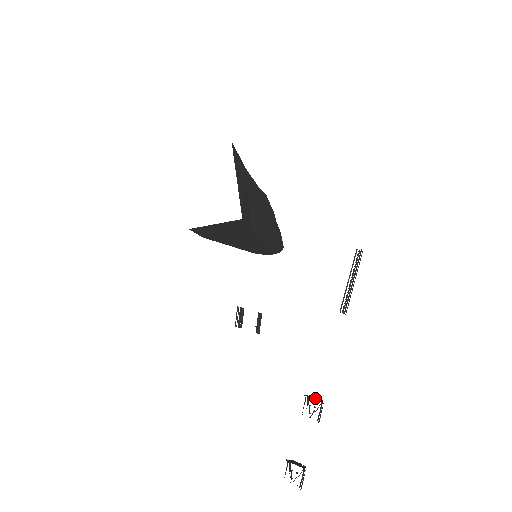
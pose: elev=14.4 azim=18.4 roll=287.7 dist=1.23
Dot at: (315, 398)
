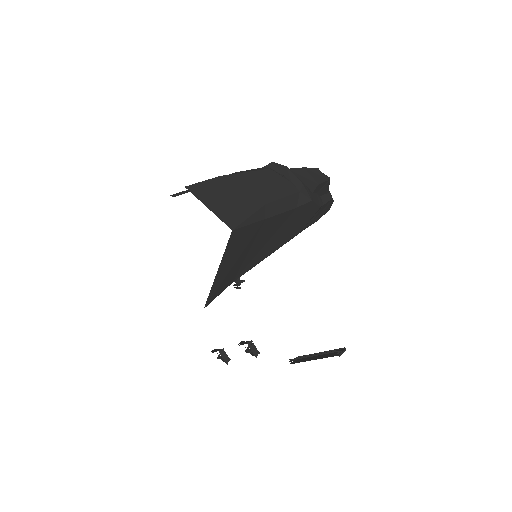
Dot at: occluded
